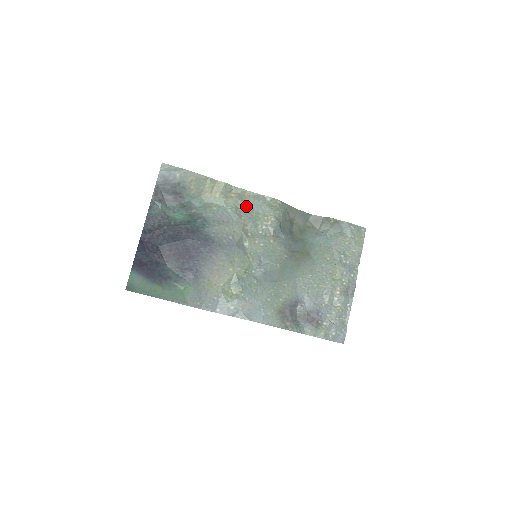
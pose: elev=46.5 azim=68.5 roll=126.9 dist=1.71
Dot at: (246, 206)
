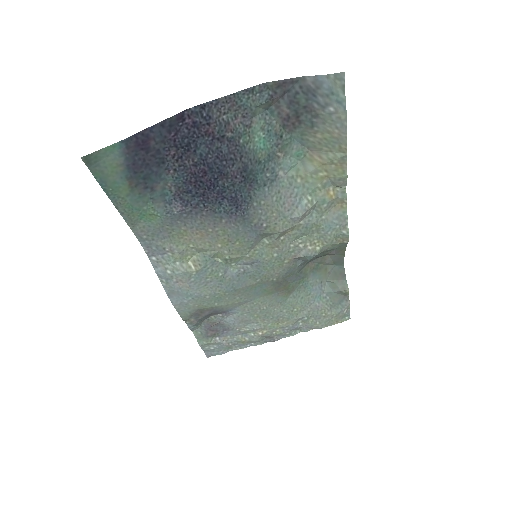
Dot at: (322, 214)
